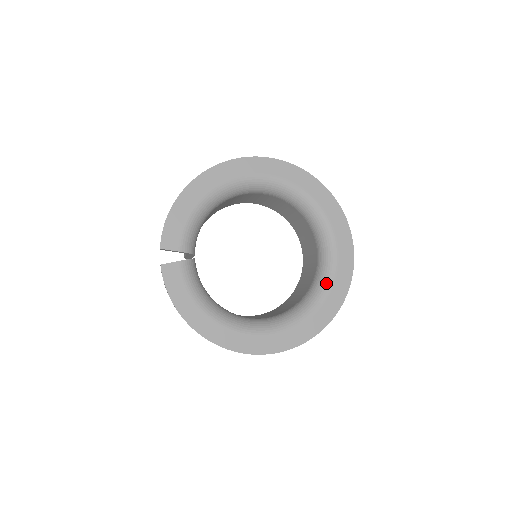
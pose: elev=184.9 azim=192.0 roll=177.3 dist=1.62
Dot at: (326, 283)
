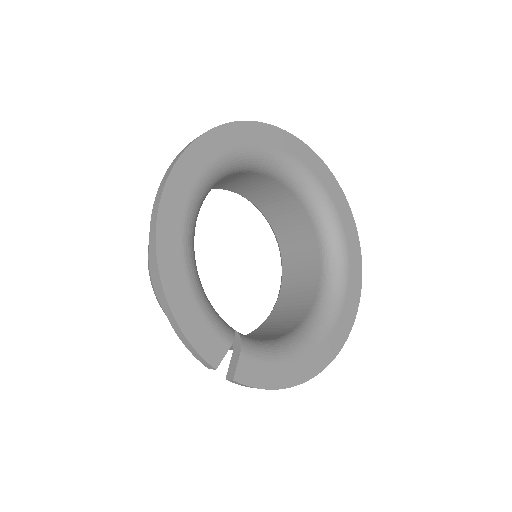
Dot at: (329, 209)
